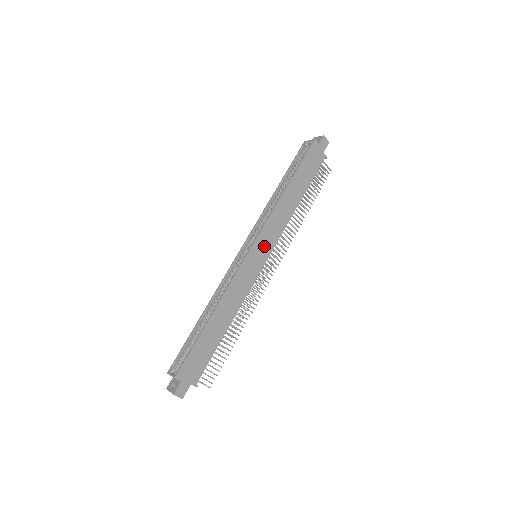
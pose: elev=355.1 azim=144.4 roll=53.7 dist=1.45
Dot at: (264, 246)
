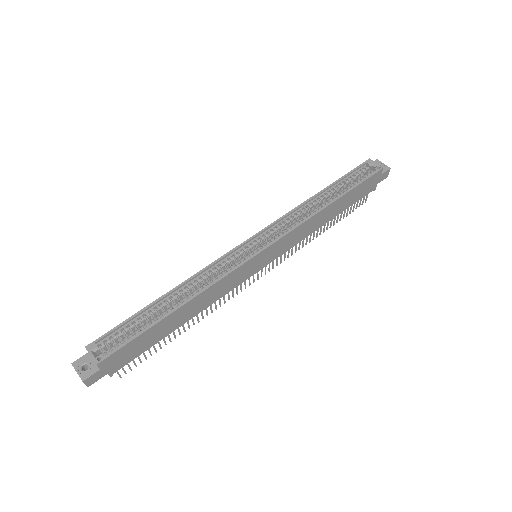
Dot at: (273, 253)
